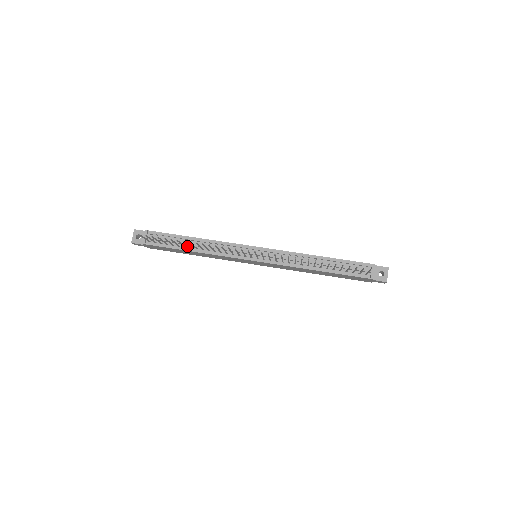
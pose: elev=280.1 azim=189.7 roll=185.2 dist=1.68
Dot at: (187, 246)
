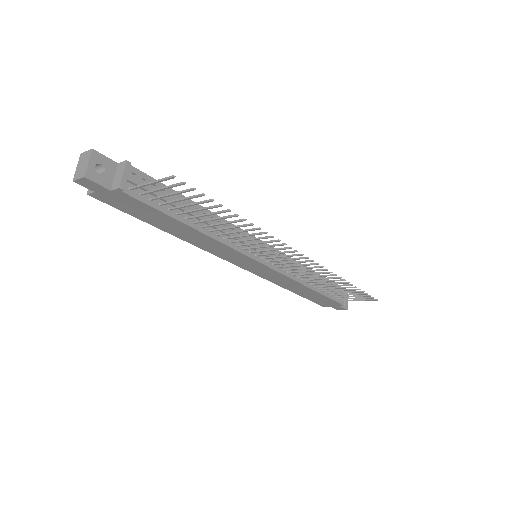
Dot at: (190, 217)
